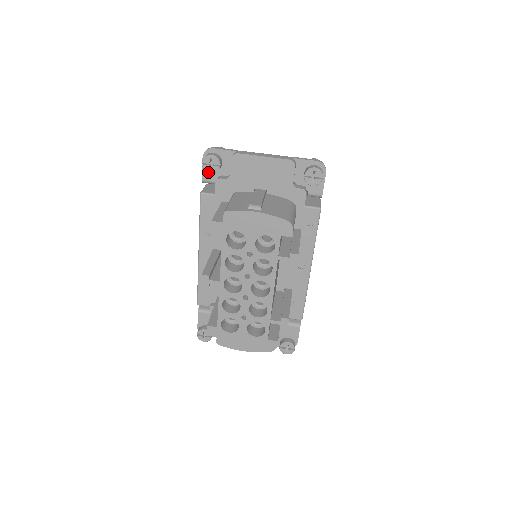
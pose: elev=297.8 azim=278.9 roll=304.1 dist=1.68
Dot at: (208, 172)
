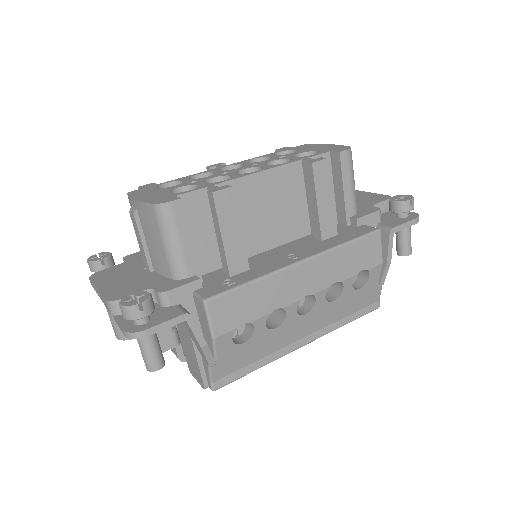
Dot at: occluded
